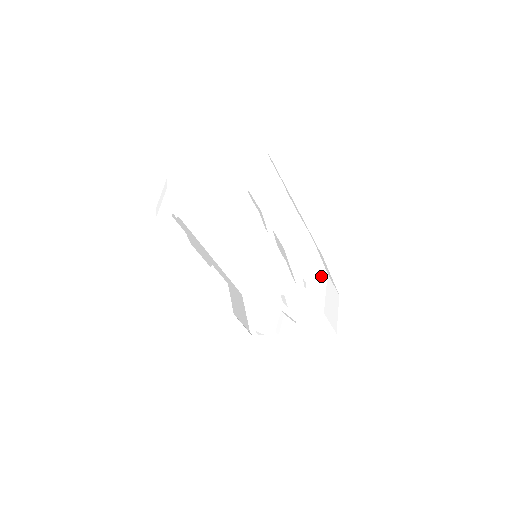
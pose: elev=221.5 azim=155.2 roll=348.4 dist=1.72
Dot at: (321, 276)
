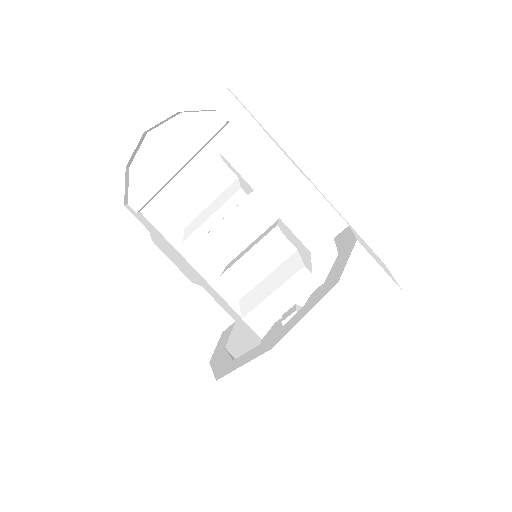
Dot at: (347, 247)
